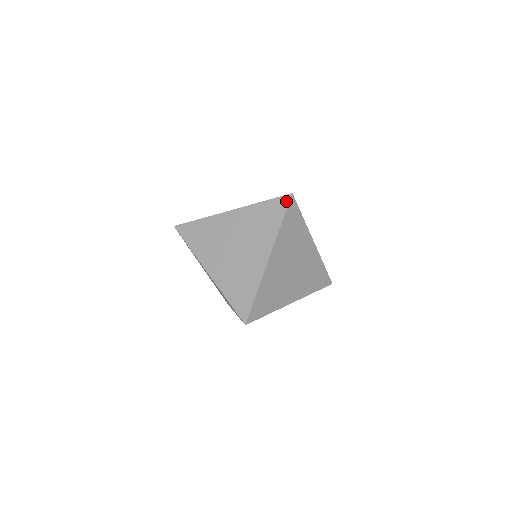
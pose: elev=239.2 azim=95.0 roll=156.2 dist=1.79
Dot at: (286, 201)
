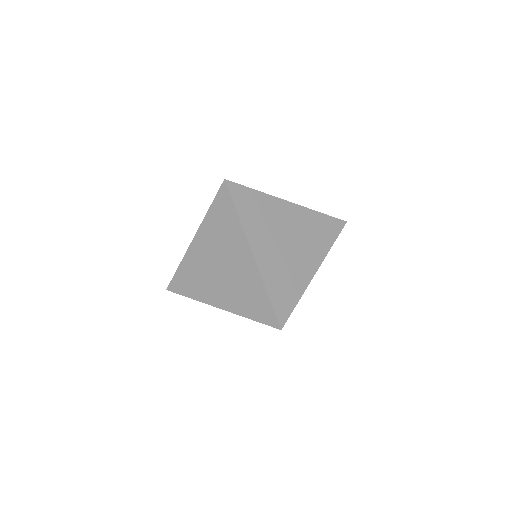
Dot at: (225, 191)
